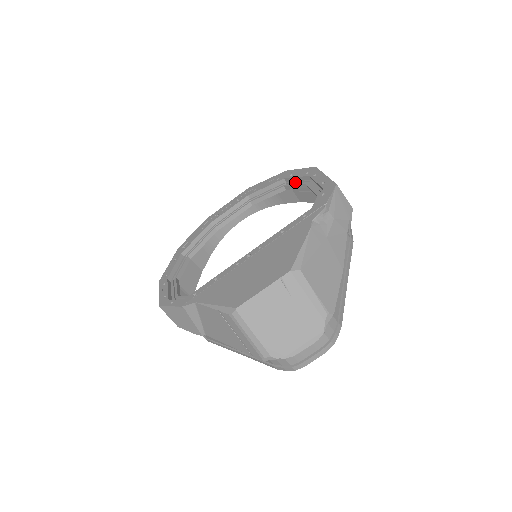
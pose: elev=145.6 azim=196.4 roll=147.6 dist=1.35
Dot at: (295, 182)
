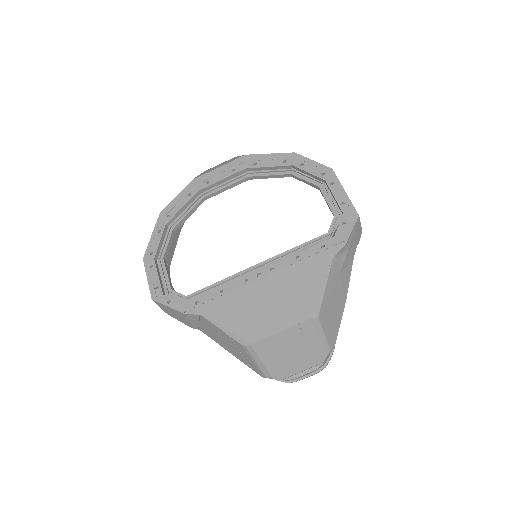
Dot at: (305, 175)
